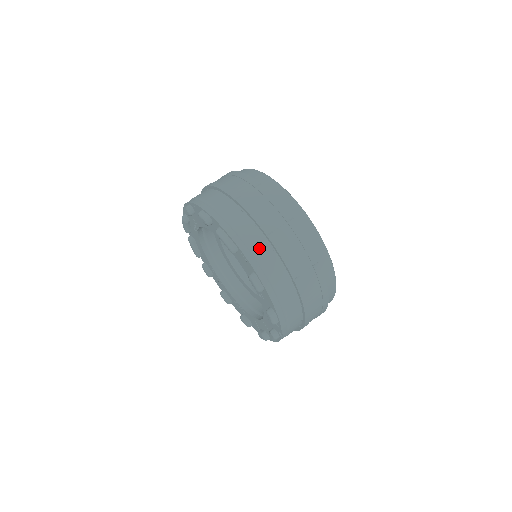
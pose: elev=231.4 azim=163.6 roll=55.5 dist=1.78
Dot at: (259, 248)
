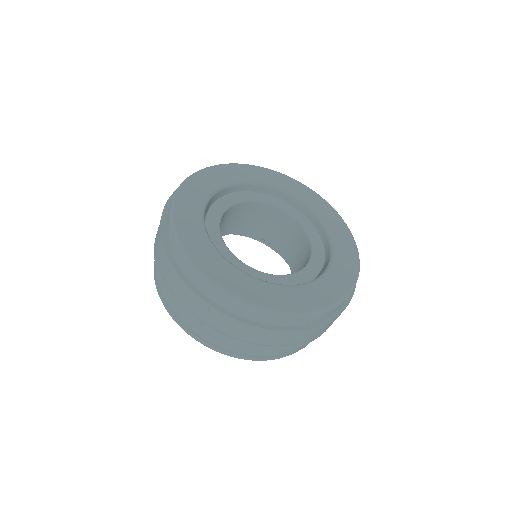
Dot at: (204, 334)
